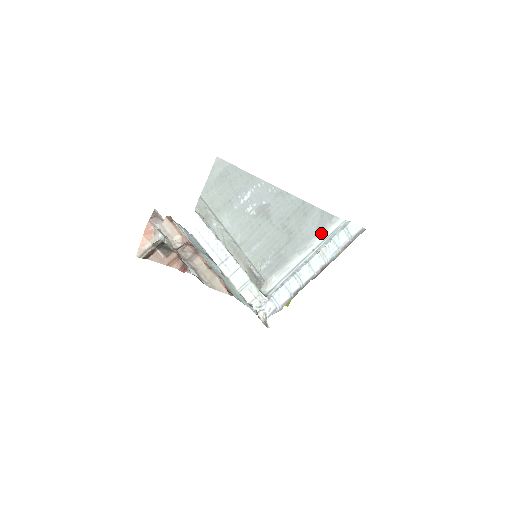
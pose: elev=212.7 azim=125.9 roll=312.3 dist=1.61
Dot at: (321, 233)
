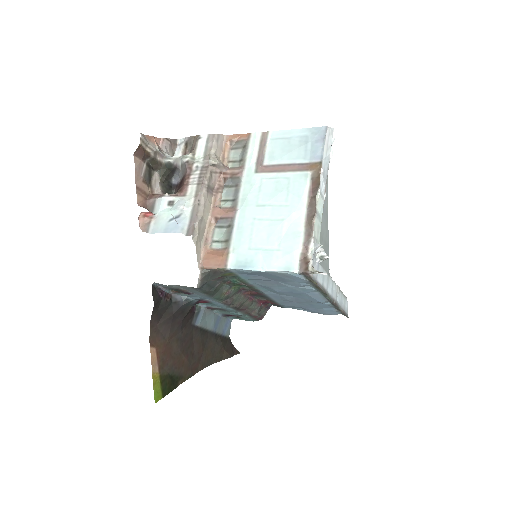
Dot at: occluded
